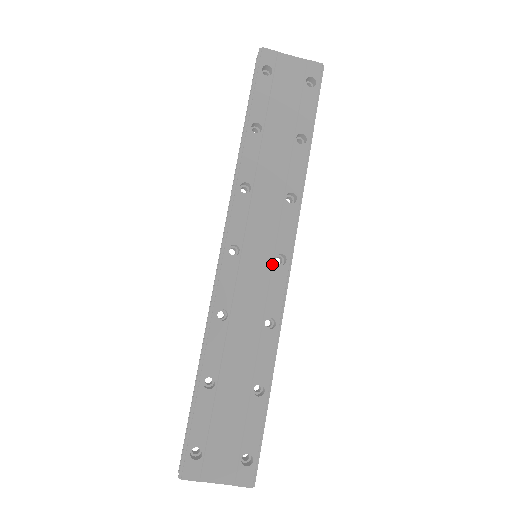
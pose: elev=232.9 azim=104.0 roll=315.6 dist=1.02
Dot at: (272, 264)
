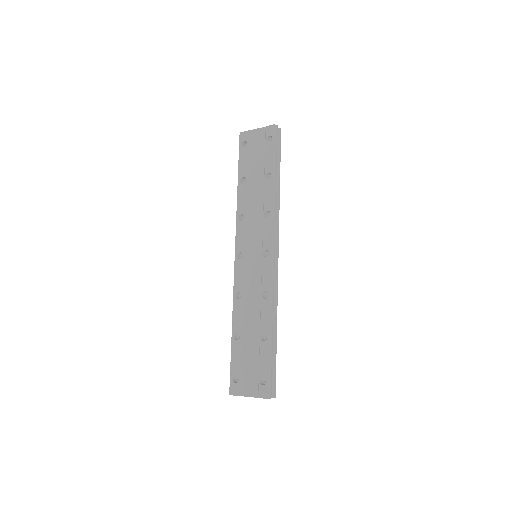
Dot at: (262, 258)
